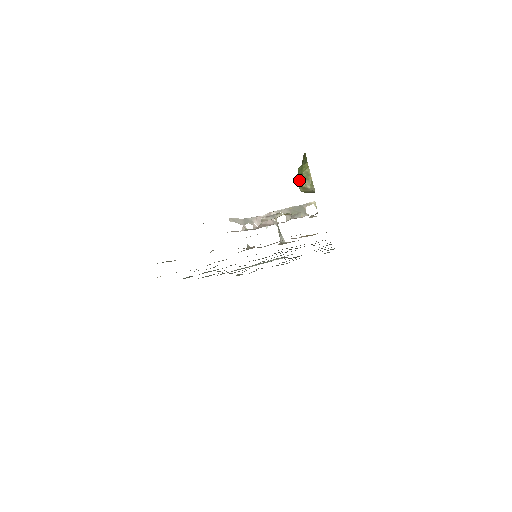
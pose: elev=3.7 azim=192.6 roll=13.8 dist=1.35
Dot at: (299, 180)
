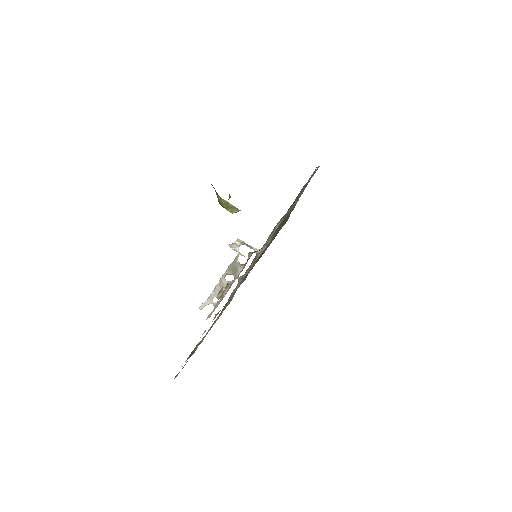
Dot at: occluded
